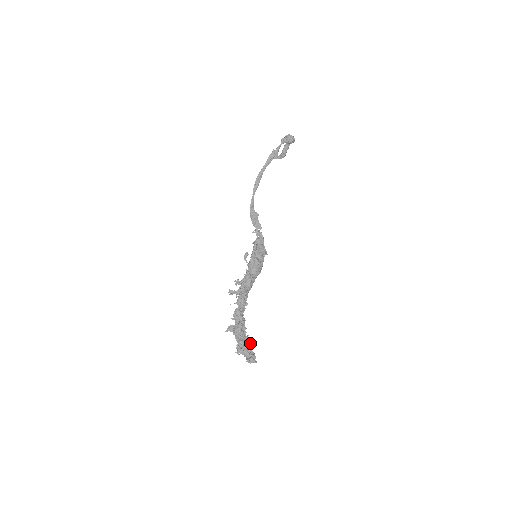
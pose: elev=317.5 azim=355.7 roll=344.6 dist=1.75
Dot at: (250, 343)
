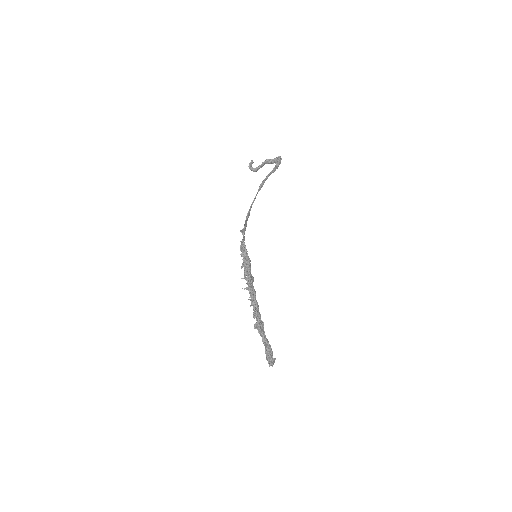
Dot at: occluded
